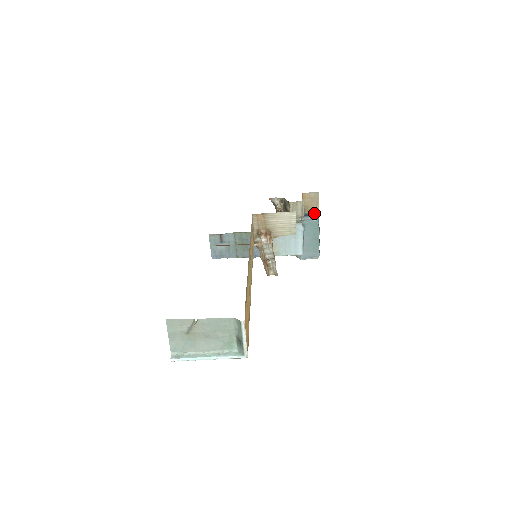
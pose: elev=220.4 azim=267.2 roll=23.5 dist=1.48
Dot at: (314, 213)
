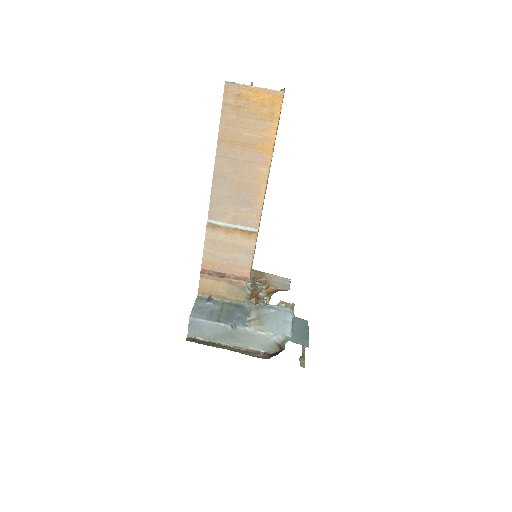
Dot at: occluded
